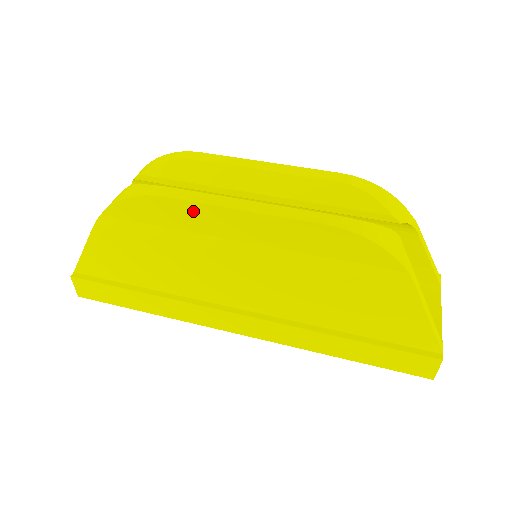
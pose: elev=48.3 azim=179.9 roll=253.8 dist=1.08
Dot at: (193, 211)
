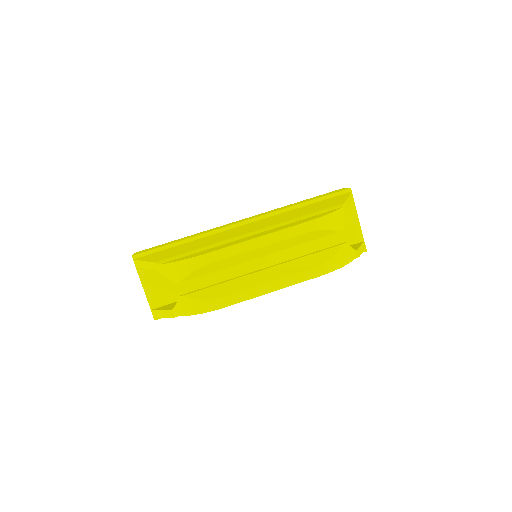
Dot at: occluded
